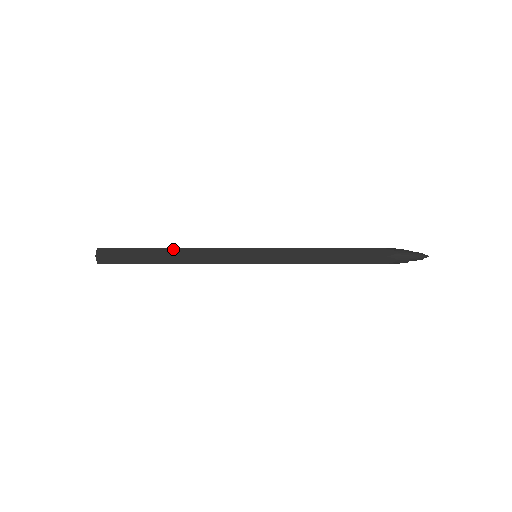
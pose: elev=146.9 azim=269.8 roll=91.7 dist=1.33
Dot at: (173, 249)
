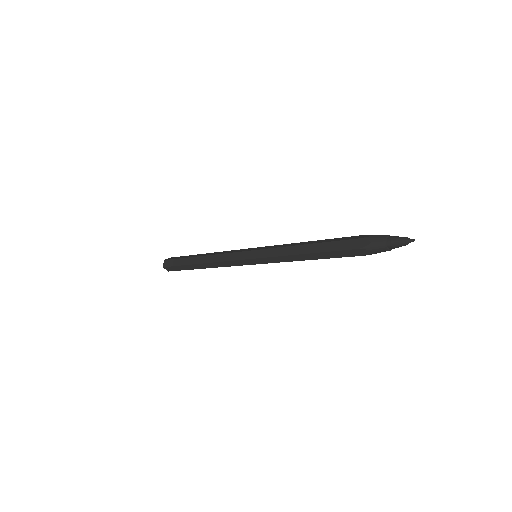
Dot at: (201, 257)
